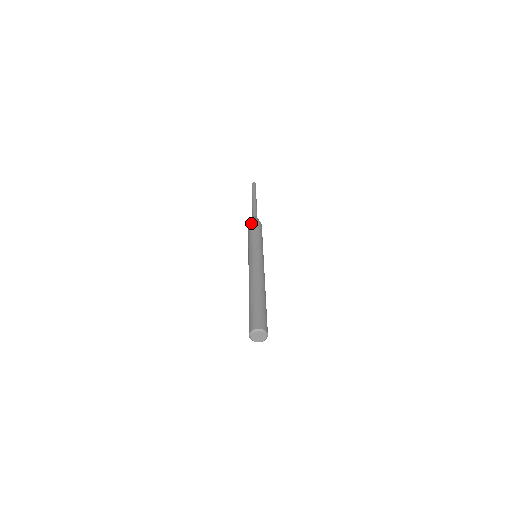
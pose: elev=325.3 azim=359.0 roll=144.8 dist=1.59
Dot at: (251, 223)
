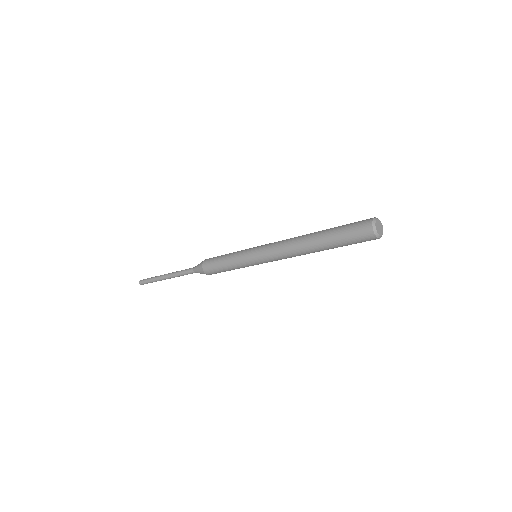
Dot at: occluded
